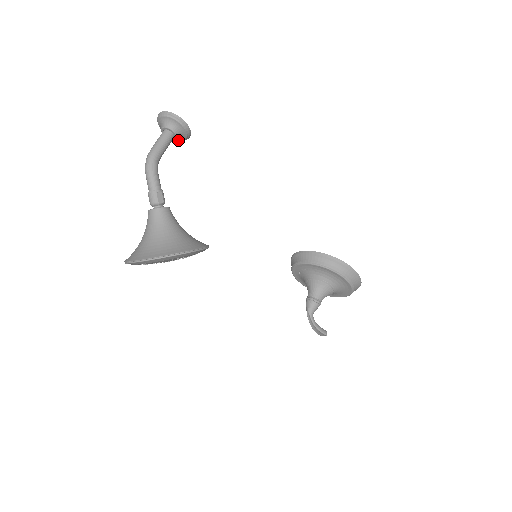
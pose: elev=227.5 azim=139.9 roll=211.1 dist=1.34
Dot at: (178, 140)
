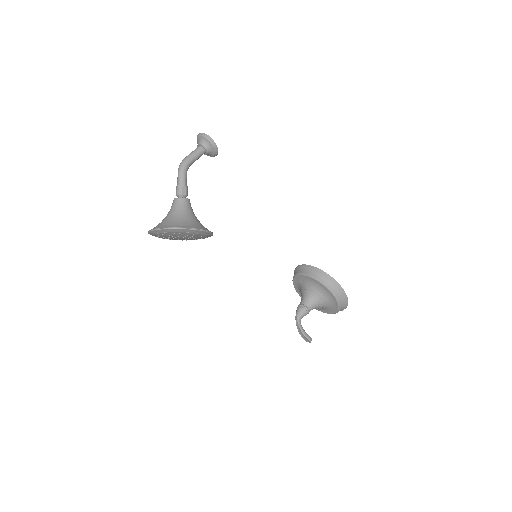
Dot at: (210, 156)
